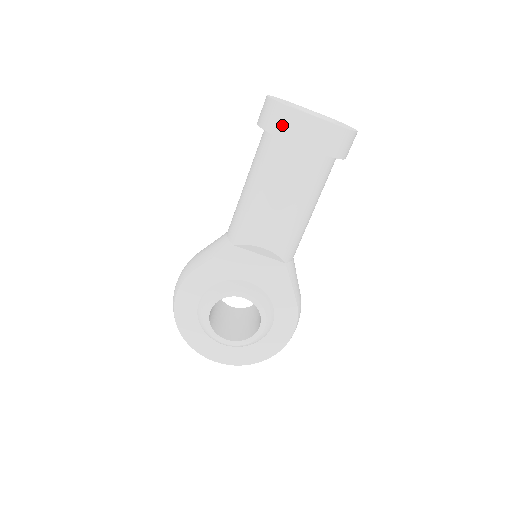
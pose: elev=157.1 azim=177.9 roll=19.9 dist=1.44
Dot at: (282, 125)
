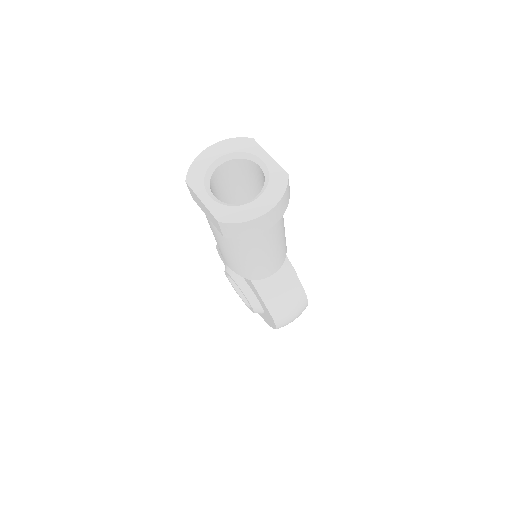
Dot at: (191, 193)
